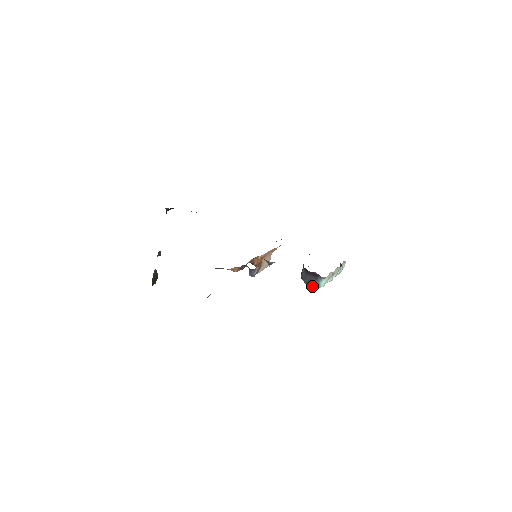
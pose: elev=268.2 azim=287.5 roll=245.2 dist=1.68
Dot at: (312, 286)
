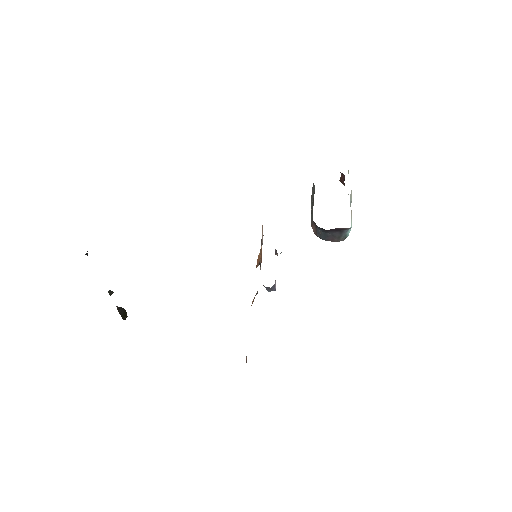
Dot at: (338, 241)
